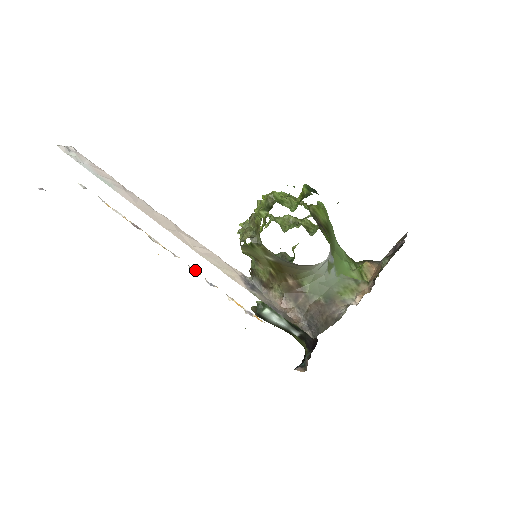
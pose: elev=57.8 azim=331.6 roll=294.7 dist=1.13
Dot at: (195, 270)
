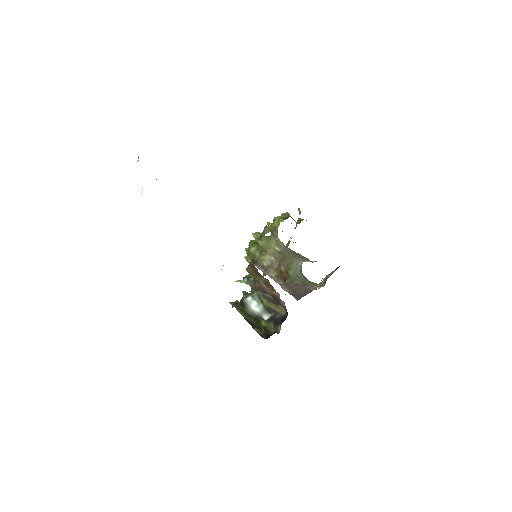
Dot at: occluded
